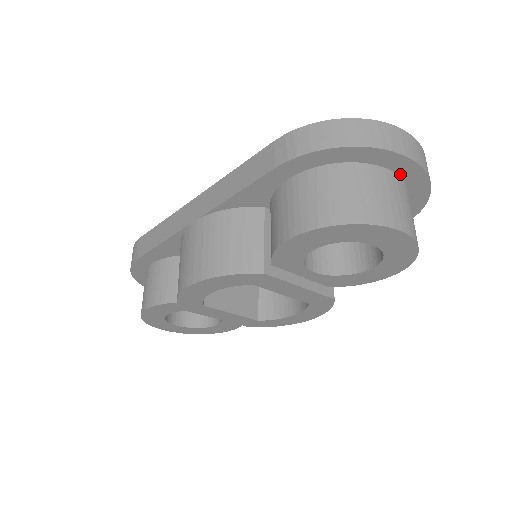
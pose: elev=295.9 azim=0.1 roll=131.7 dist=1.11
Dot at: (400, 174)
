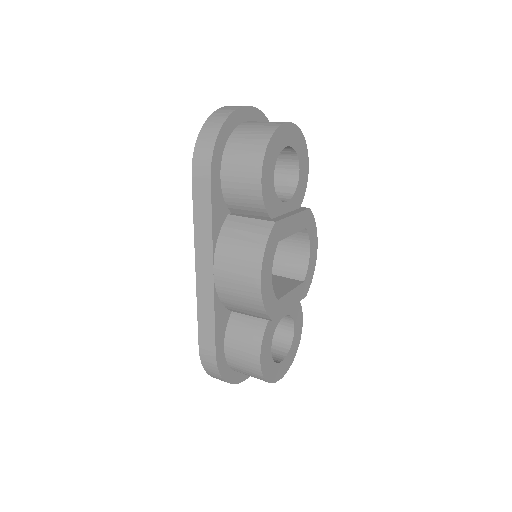
Dot at: (249, 120)
